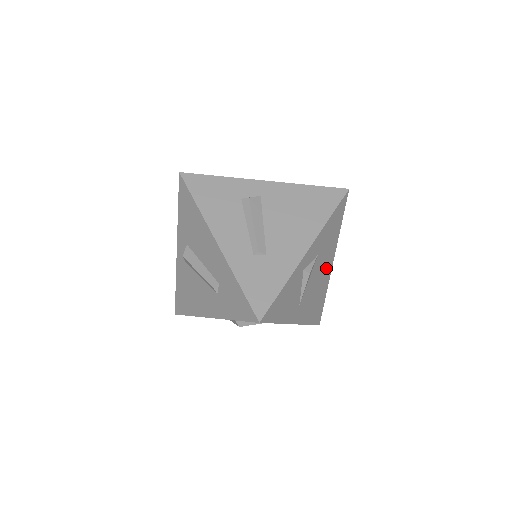
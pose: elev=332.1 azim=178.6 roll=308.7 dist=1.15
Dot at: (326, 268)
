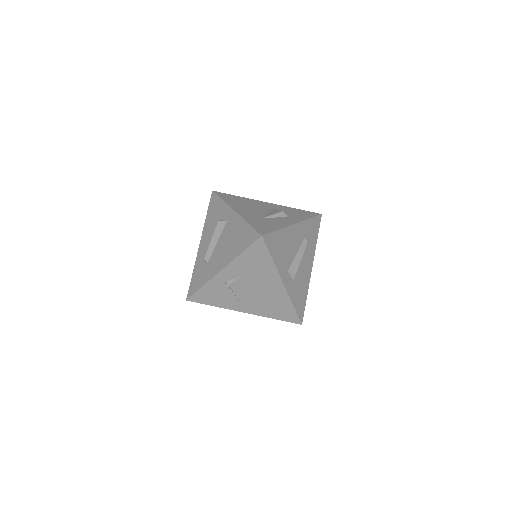
Dot at: (272, 286)
